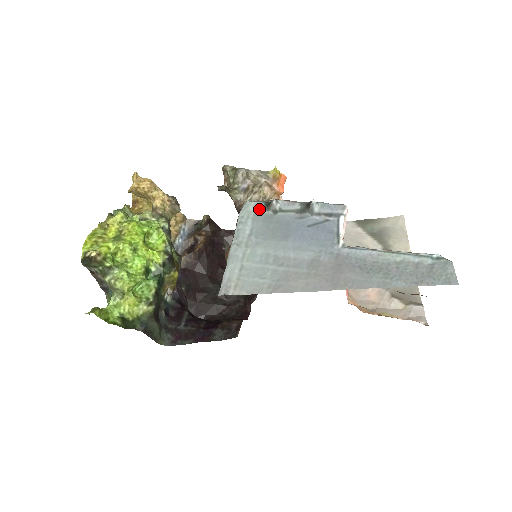
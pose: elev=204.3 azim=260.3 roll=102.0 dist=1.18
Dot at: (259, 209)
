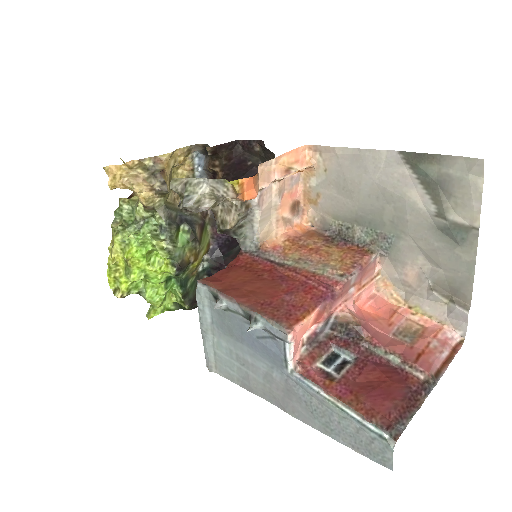
Dot at: (210, 298)
